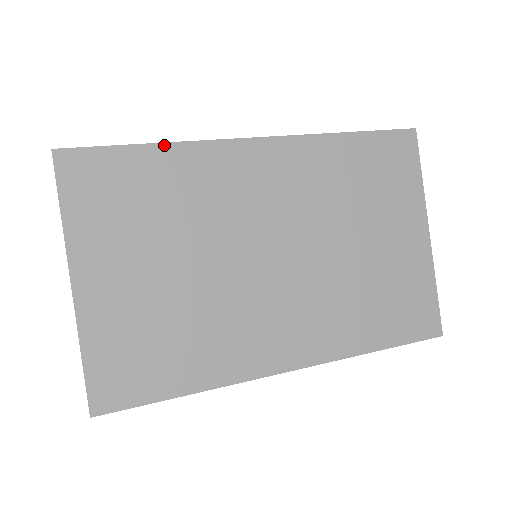
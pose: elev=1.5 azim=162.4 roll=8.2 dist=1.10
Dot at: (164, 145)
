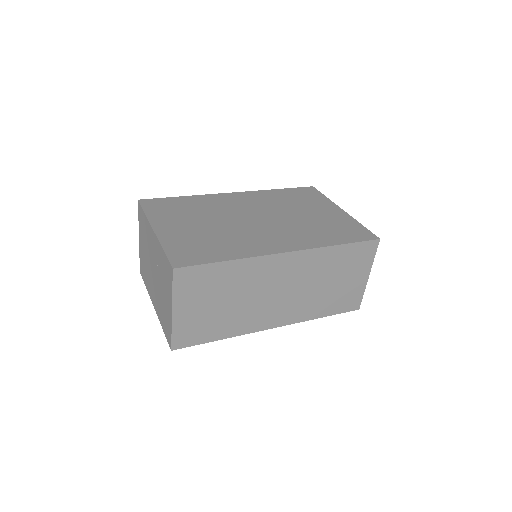
Dot at: (189, 196)
